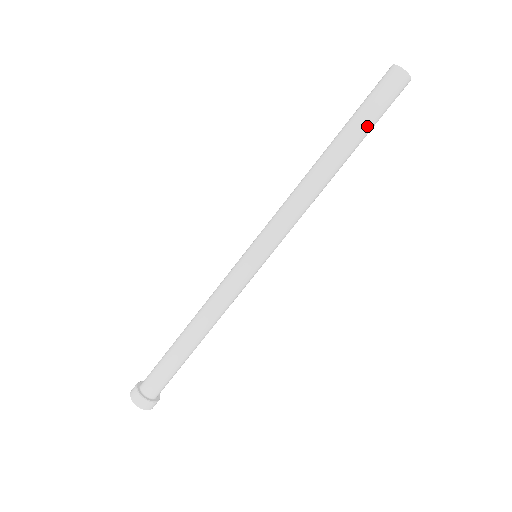
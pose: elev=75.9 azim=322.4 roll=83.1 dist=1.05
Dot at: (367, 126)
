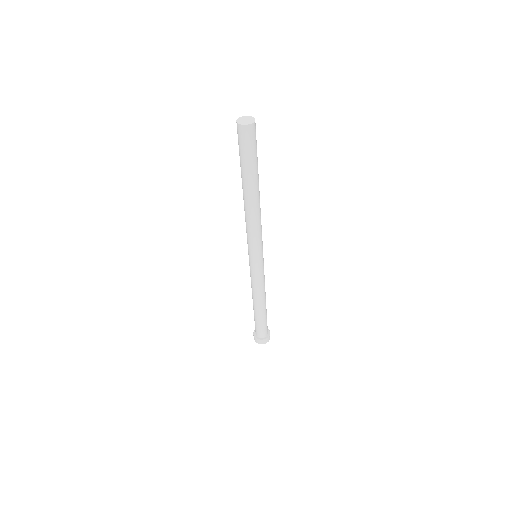
Dot at: (257, 163)
